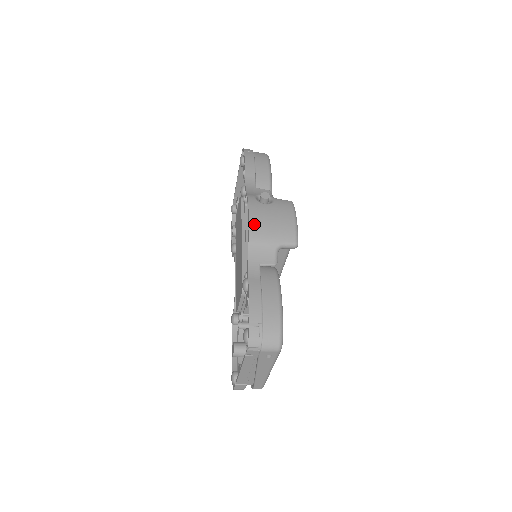
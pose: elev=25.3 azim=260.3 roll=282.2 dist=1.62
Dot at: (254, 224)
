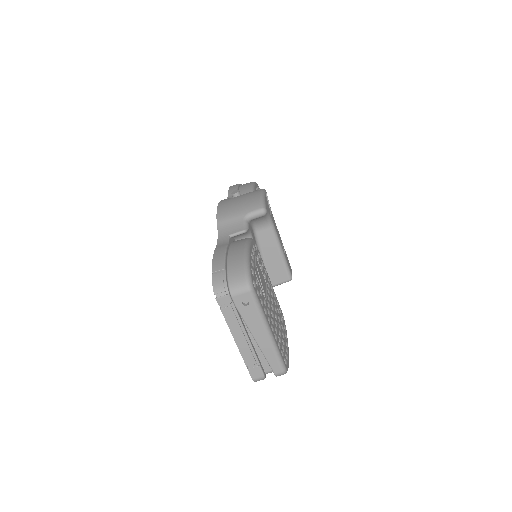
Dot at: (221, 210)
